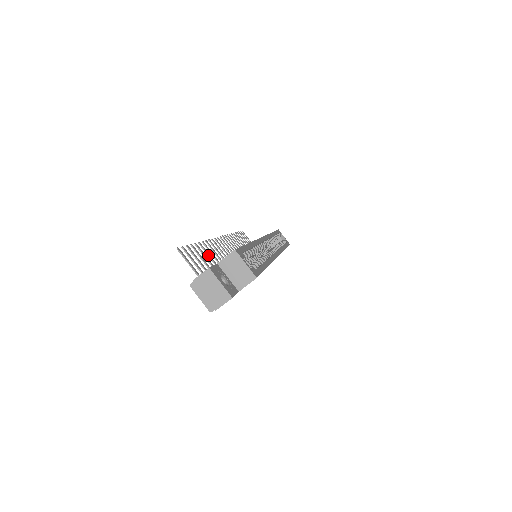
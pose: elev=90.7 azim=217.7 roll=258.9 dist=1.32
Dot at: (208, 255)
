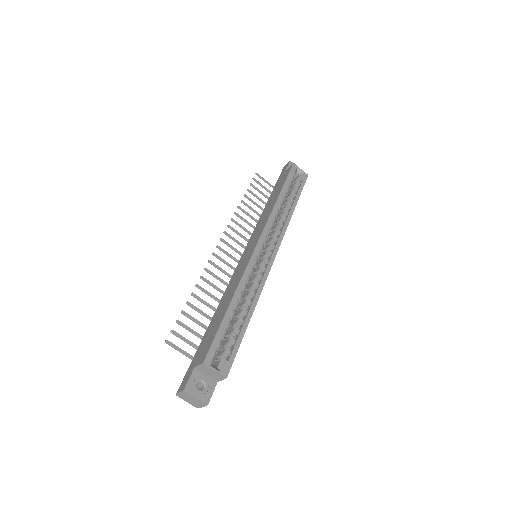
Dot at: (202, 302)
